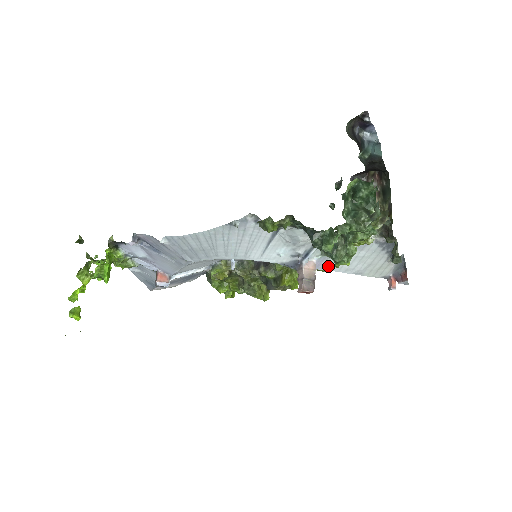
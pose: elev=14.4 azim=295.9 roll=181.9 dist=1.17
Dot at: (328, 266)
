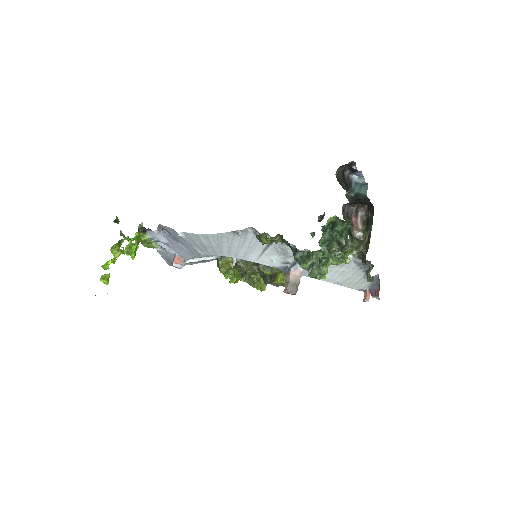
Dot at: occluded
